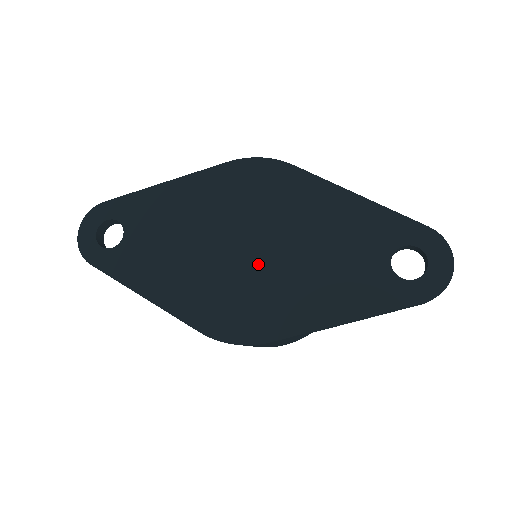
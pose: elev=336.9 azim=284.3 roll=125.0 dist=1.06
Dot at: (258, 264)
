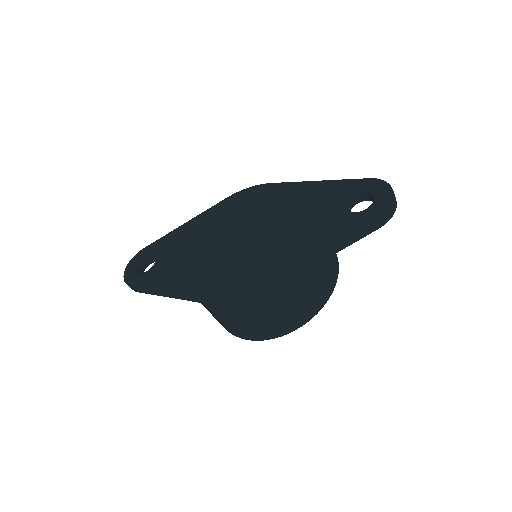
Dot at: (250, 243)
